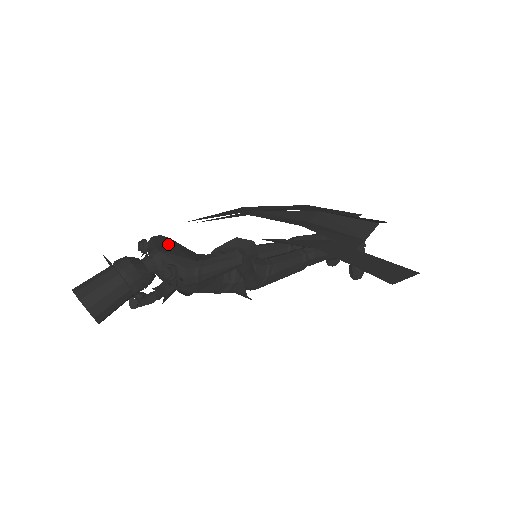
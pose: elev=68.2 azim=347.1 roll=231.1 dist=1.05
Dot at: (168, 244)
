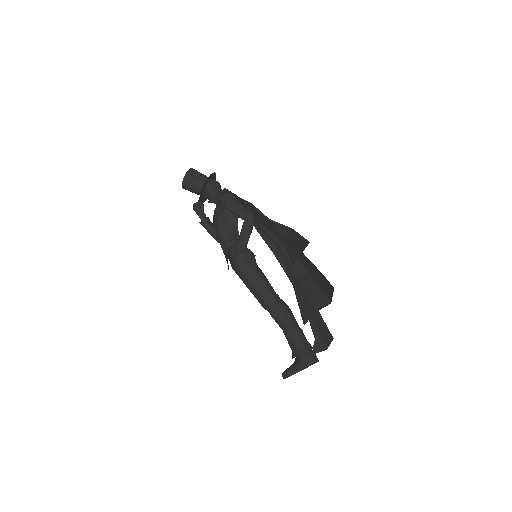
Dot at: occluded
